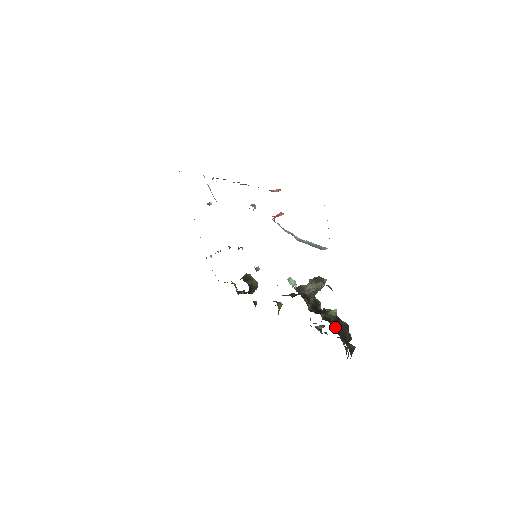
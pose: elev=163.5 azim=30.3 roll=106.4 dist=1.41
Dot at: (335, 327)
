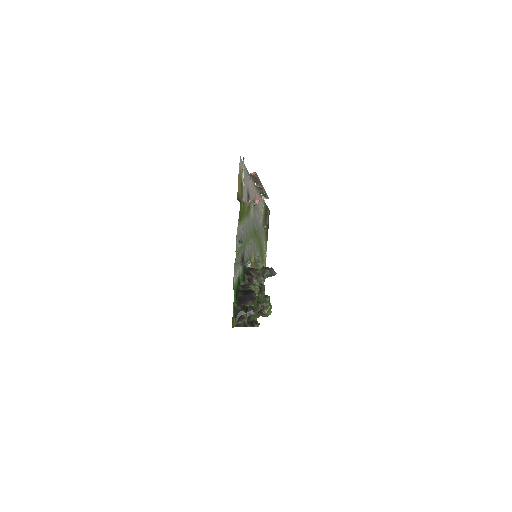
Dot at: (243, 292)
